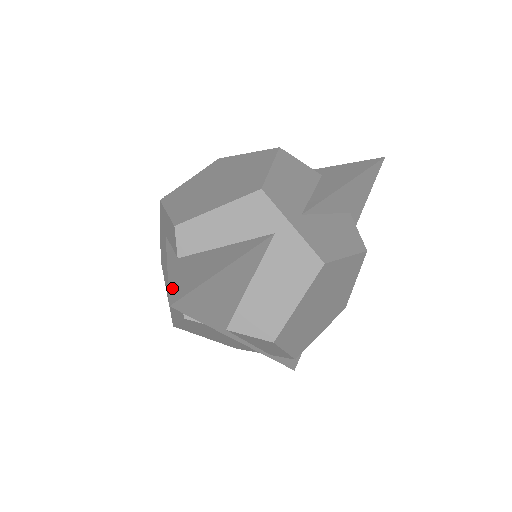
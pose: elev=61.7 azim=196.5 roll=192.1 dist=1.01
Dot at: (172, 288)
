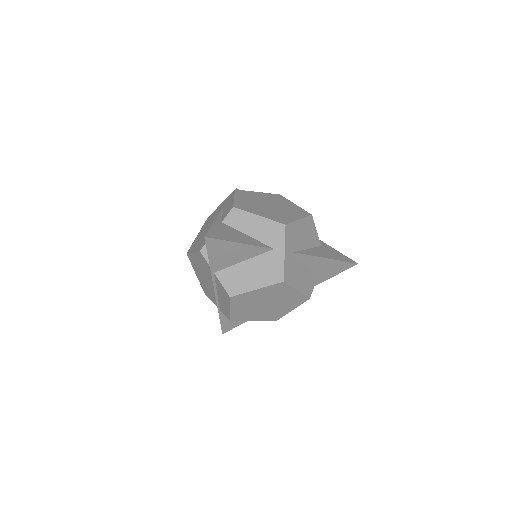
Dot at: (210, 231)
